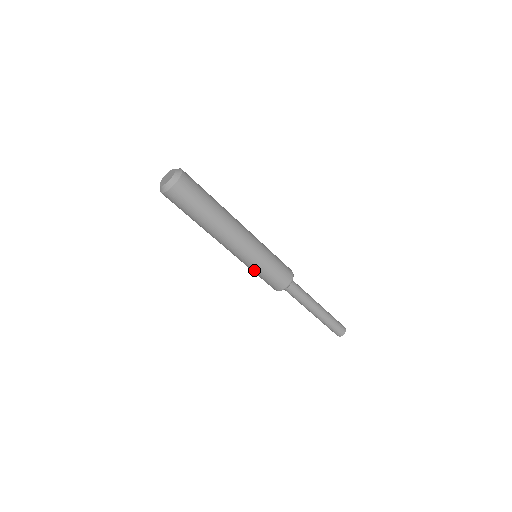
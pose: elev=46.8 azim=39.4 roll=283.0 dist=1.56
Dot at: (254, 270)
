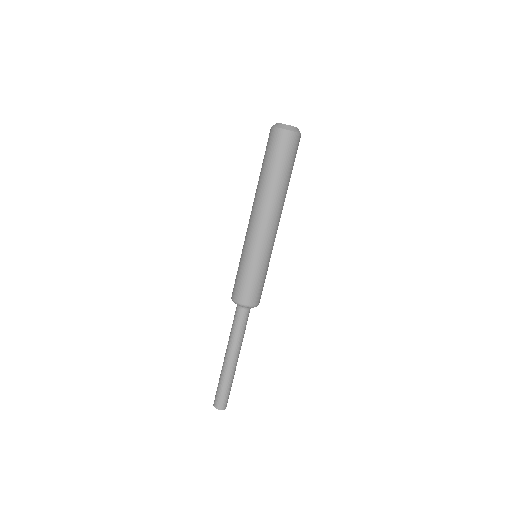
Dot at: (256, 265)
